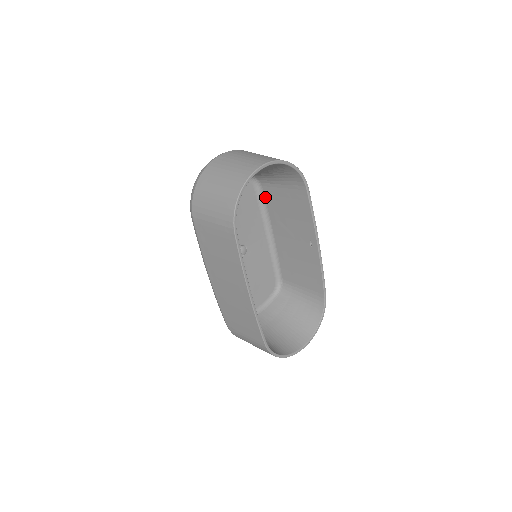
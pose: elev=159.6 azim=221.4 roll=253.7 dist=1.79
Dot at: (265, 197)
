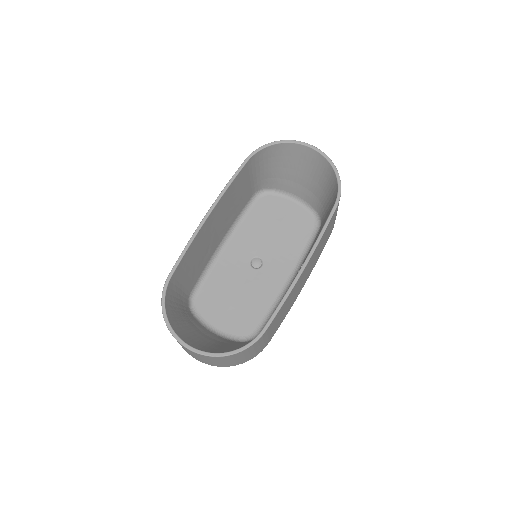
Dot at: occluded
